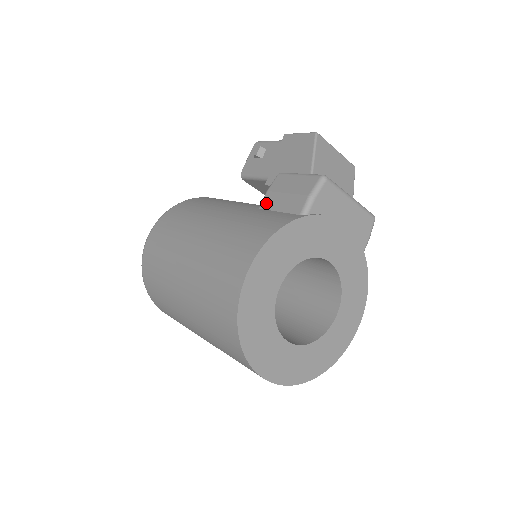
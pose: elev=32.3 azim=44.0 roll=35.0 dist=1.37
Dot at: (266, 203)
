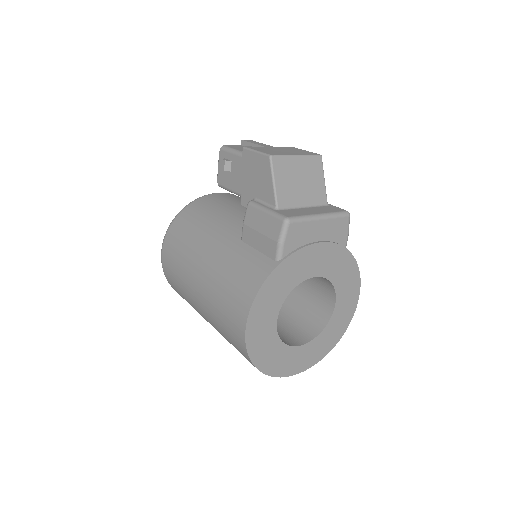
Dot at: (246, 237)
